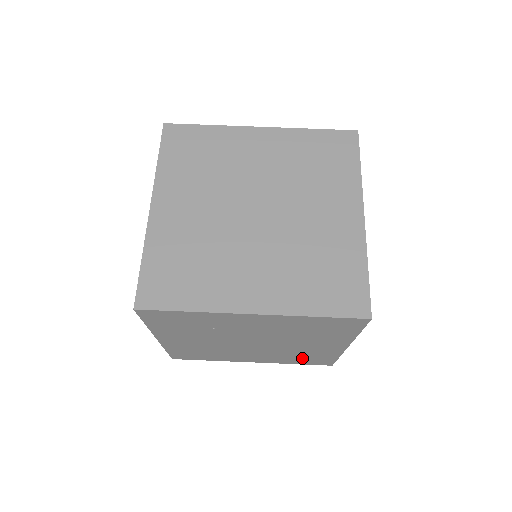
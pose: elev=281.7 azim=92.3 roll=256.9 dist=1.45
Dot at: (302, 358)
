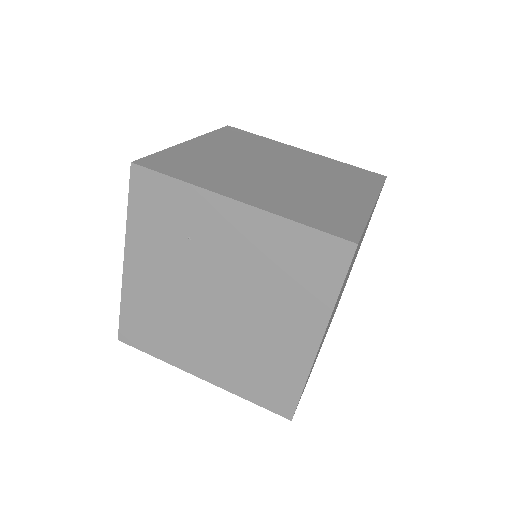
Dot at: (261, 377)
